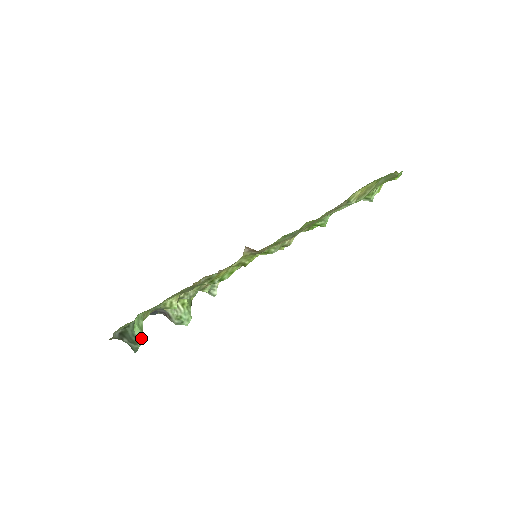
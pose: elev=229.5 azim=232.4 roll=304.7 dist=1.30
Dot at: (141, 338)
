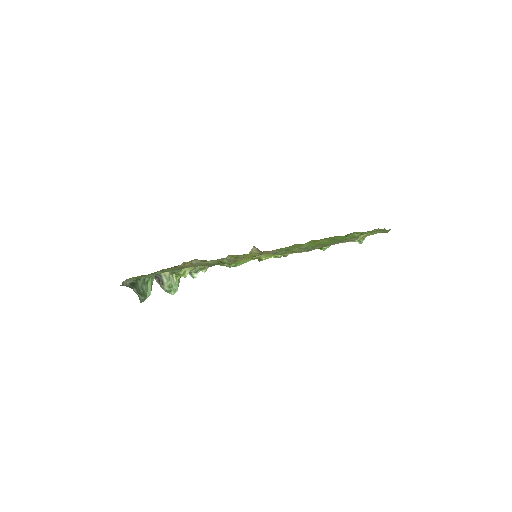
Dot at: (150, 292)
